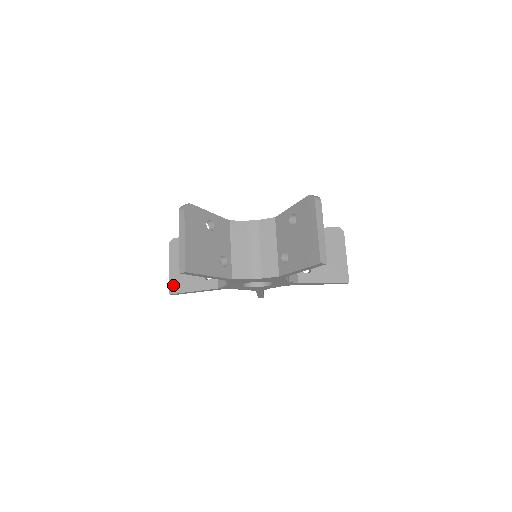
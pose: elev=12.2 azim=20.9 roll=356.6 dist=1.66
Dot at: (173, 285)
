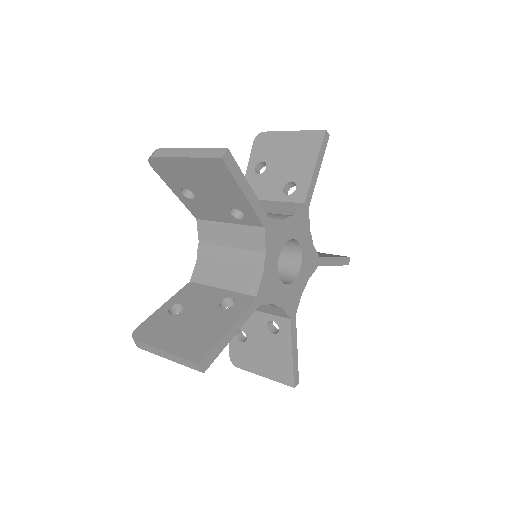
Dot at: (192, 353)
